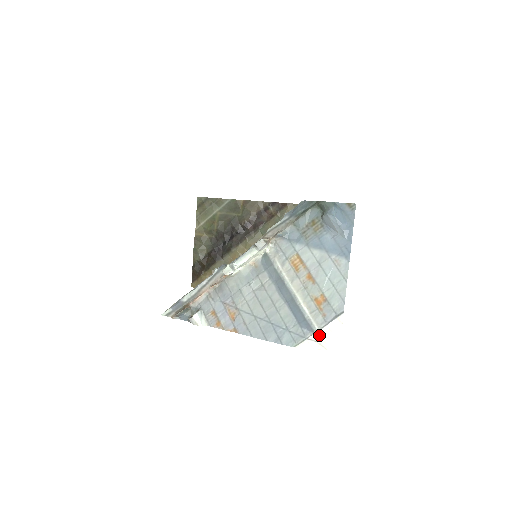
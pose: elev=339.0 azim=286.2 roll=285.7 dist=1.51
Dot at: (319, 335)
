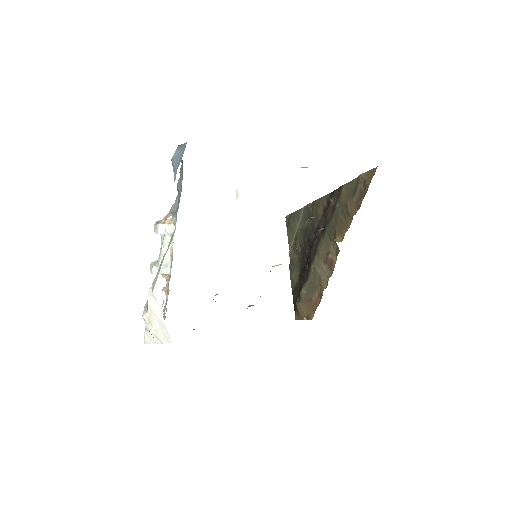
Dot at: (149, 321)
